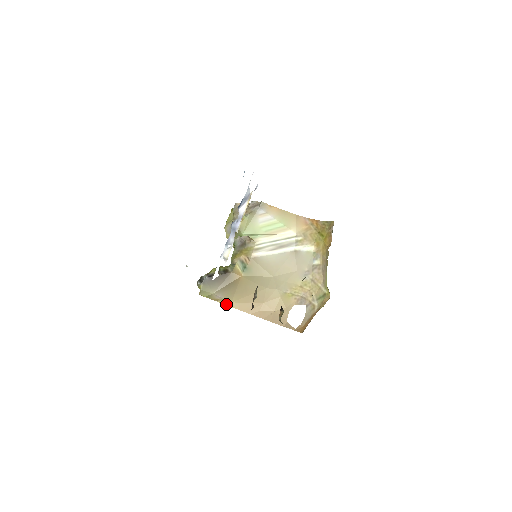
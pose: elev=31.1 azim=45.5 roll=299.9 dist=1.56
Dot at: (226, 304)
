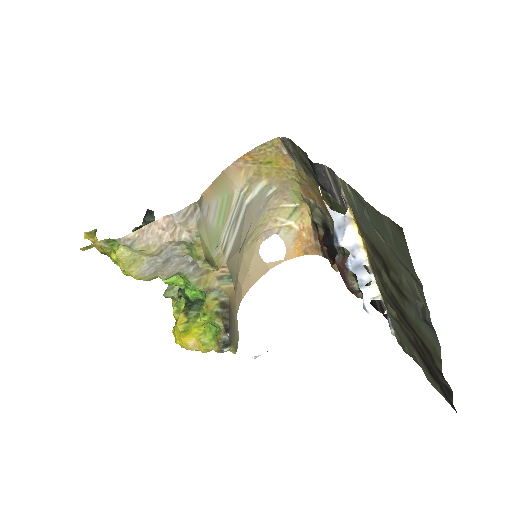
Dot at: occluded
